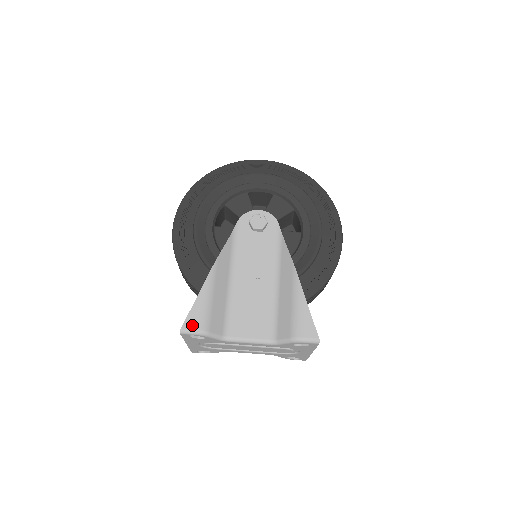
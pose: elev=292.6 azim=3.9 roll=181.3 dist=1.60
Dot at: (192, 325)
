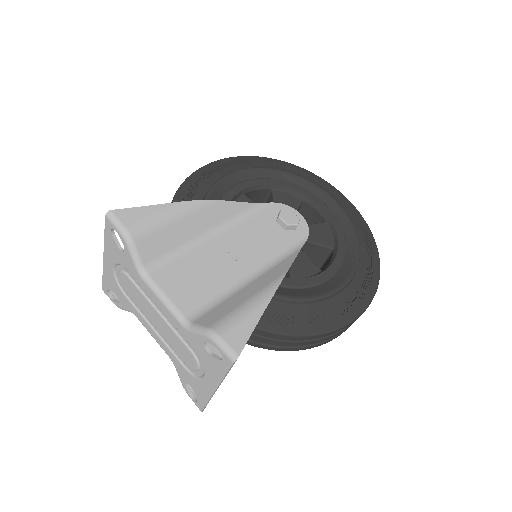
Dot at: (125, 218)
